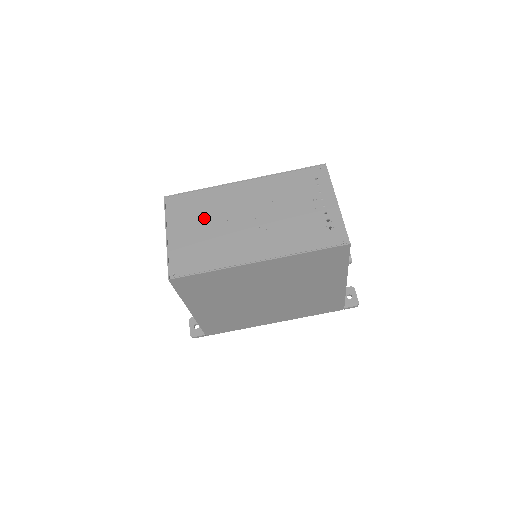
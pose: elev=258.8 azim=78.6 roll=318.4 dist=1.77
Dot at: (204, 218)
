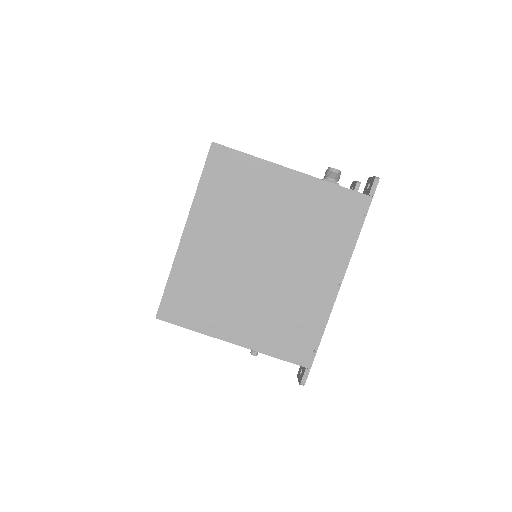
Dot at: occluded
